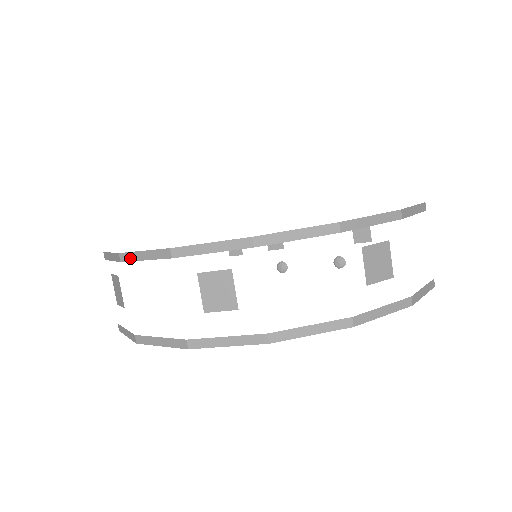
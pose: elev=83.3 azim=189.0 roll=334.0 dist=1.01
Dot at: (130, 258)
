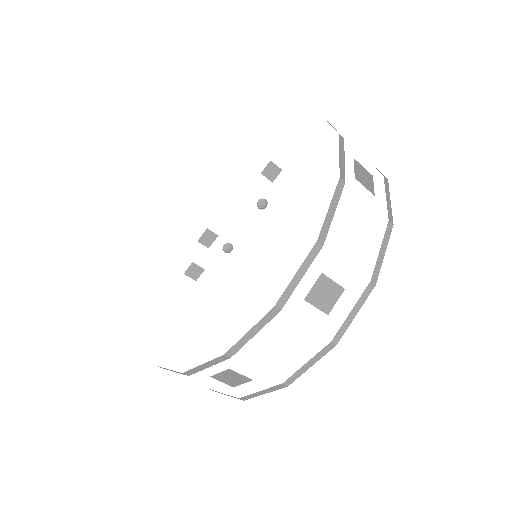
Dot at: (239, 347)
